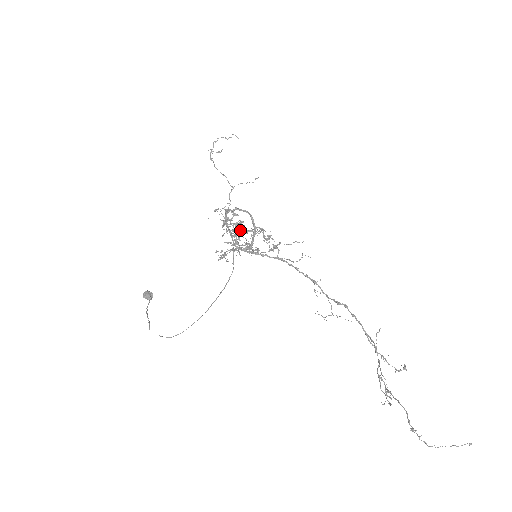
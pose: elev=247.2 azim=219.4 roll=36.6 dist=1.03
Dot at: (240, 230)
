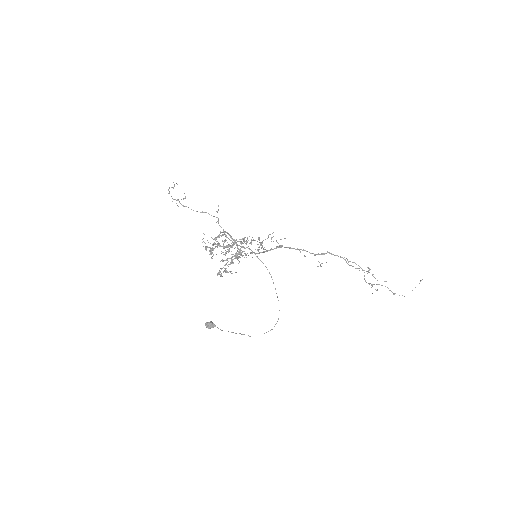
Dot at: (226, 247)
